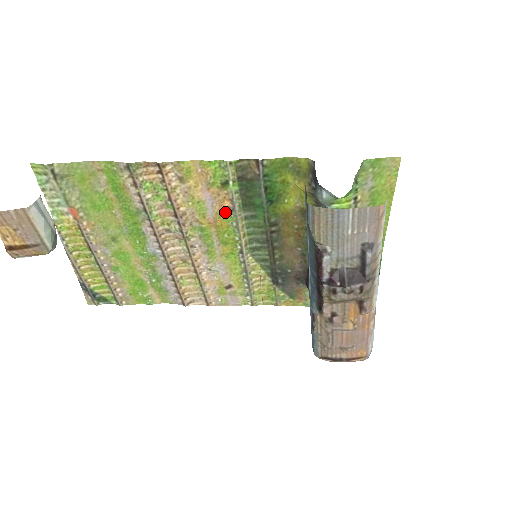
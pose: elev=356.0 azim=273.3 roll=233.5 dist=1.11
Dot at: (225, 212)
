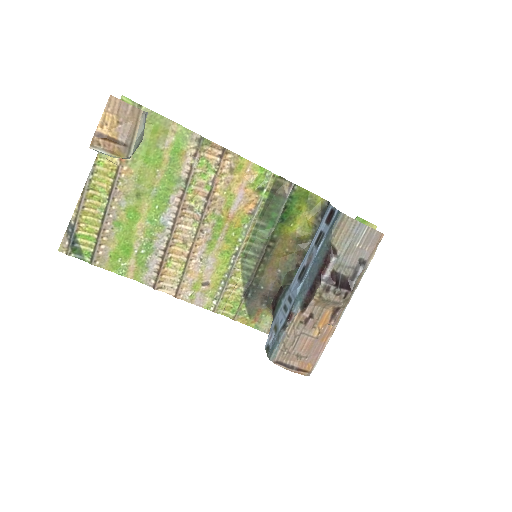
Dot at: (246, 213)
